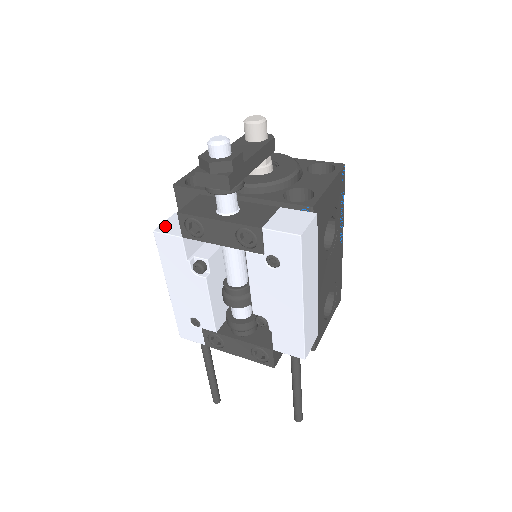
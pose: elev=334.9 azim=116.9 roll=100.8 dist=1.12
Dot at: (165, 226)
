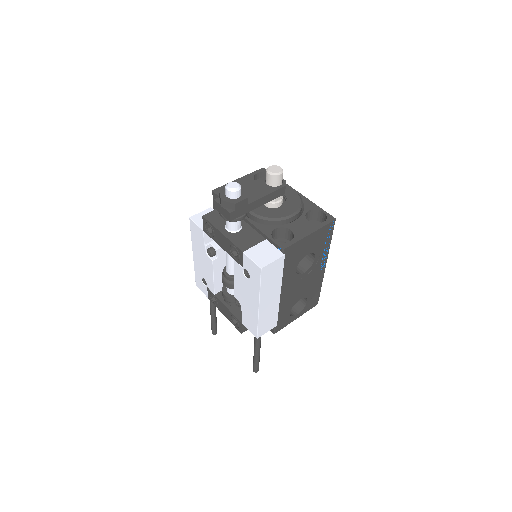
Dot at: (198, 216)
